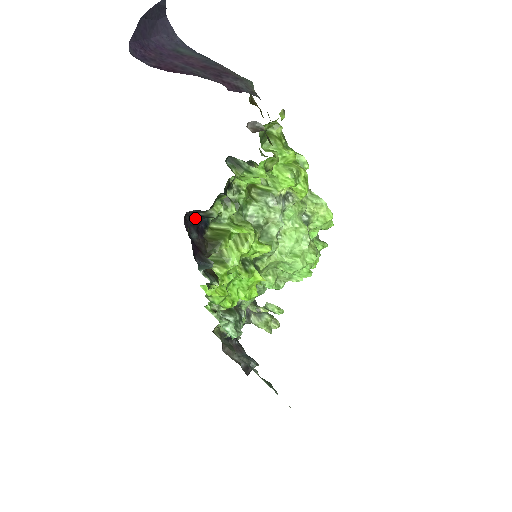
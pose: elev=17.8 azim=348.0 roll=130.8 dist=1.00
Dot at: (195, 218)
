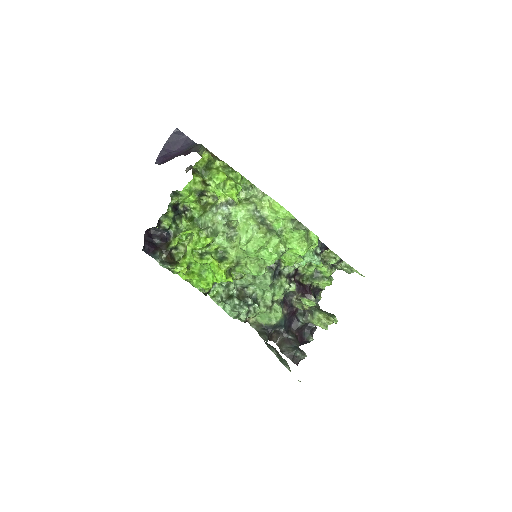
Dot at: (160, 232)
